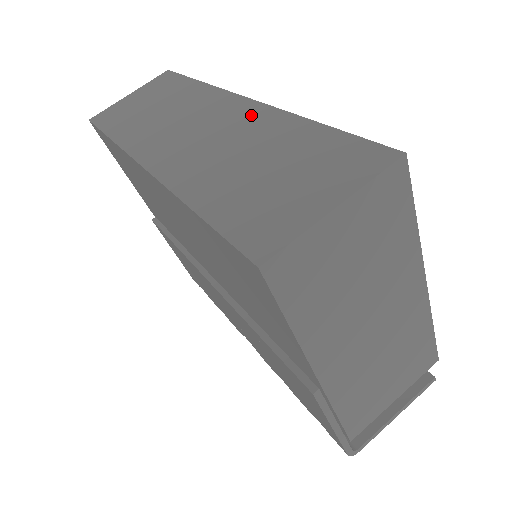
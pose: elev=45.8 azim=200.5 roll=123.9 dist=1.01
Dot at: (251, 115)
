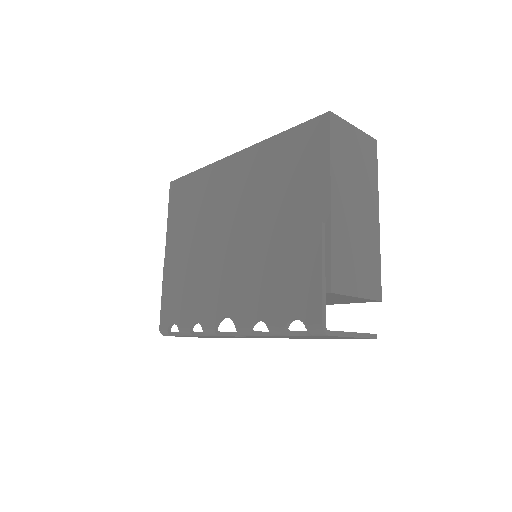
Dot at: occluded
